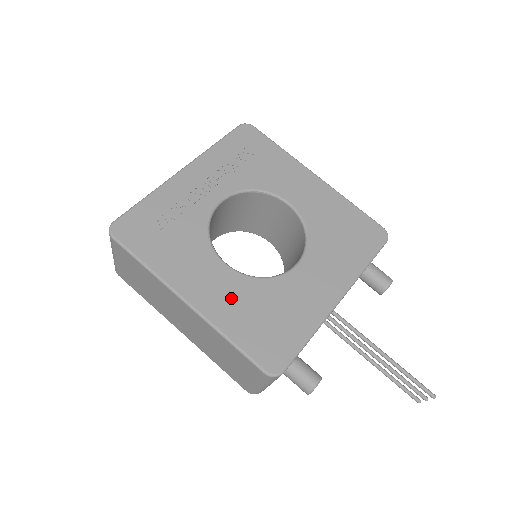
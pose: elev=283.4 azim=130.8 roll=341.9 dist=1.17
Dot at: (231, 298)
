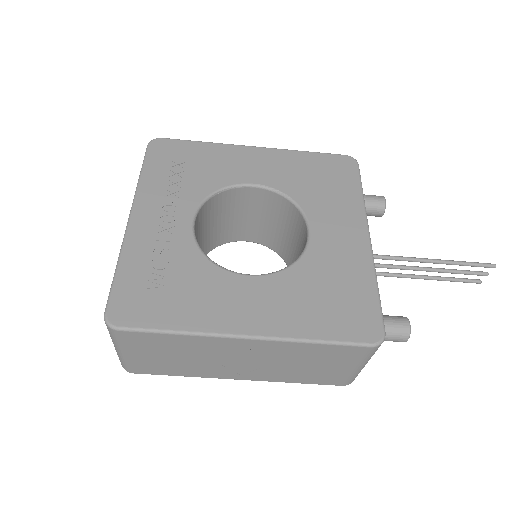
Dot at: (283, 302)
